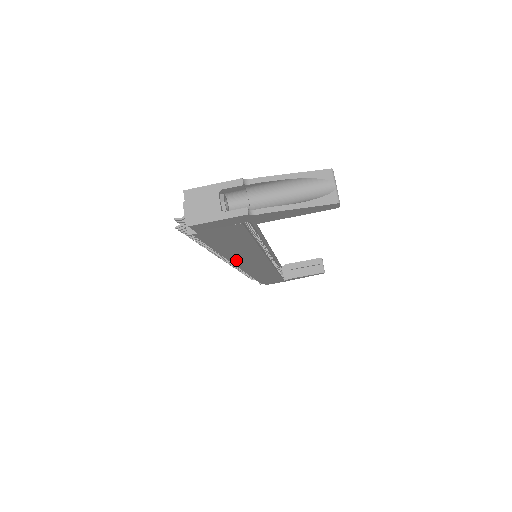
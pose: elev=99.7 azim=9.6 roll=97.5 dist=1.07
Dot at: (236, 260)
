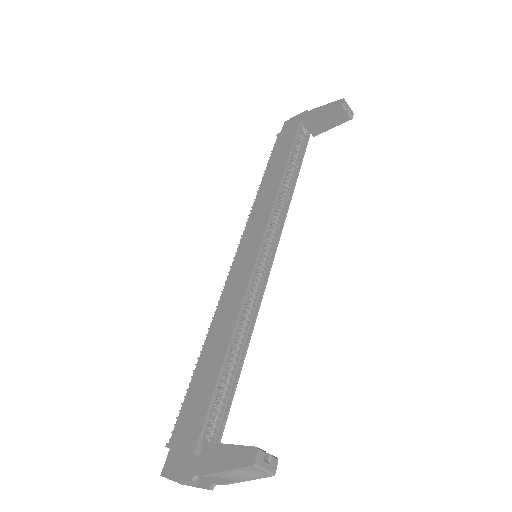
Dot at: occluded
